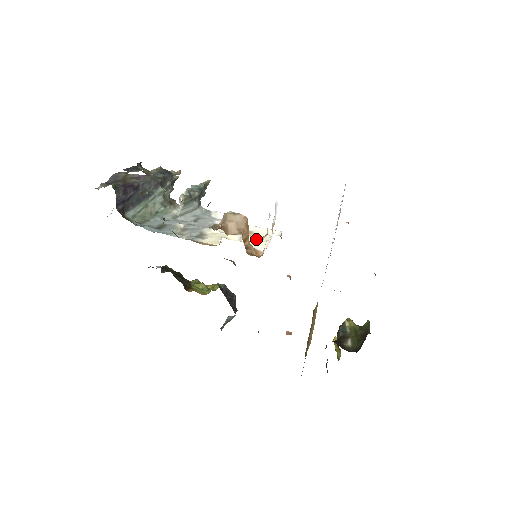
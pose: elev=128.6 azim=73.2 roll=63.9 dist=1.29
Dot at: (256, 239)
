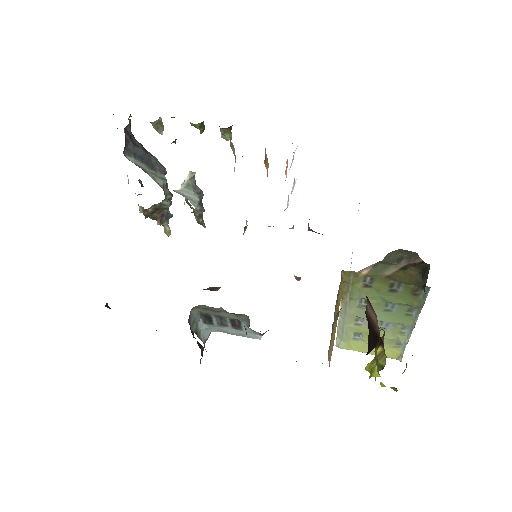
Dot at: occluded
